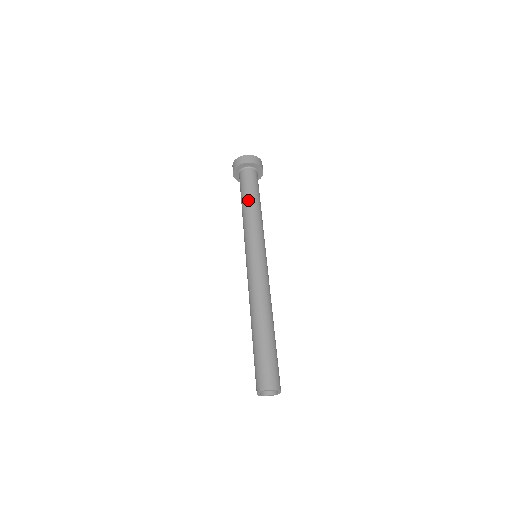
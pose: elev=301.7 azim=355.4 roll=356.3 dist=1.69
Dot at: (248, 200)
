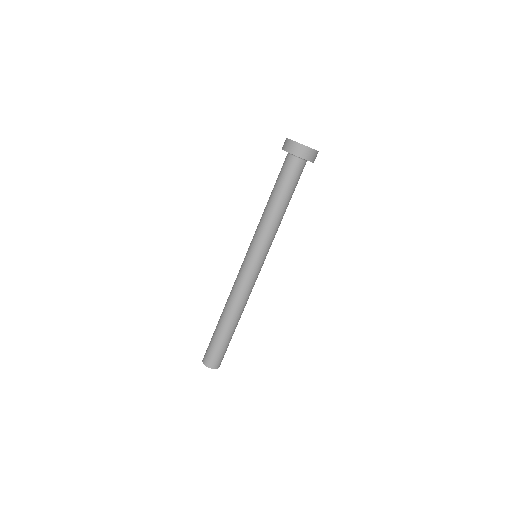
Dot at: (270, 197)
